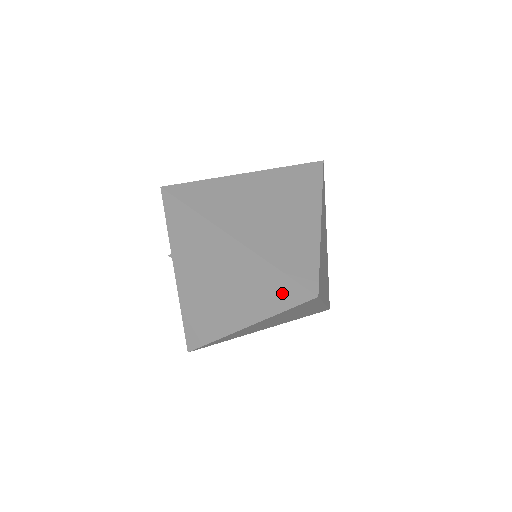
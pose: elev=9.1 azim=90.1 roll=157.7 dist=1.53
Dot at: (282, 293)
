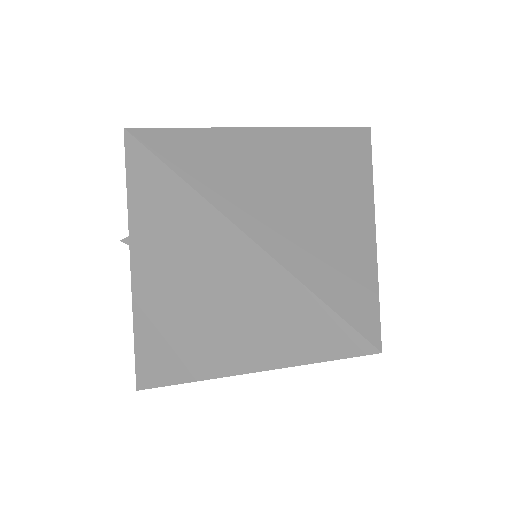
Dot at: (316, 335)
